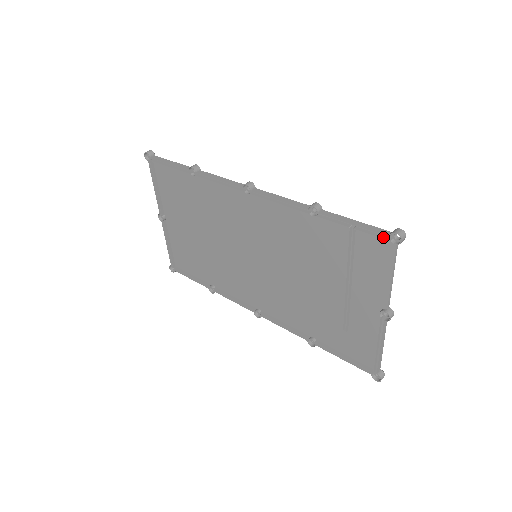
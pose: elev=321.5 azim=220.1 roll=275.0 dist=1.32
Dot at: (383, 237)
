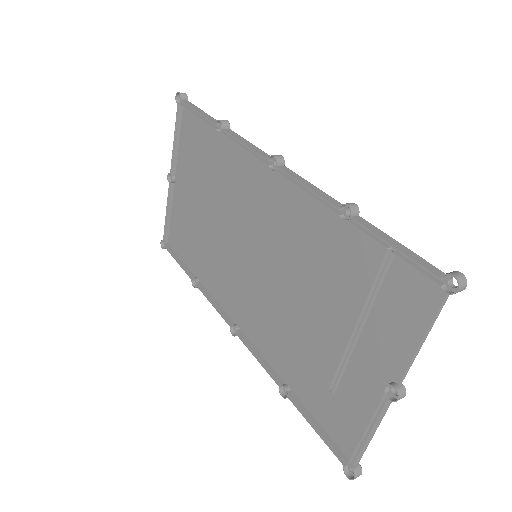
Dot at: (431, 277)
